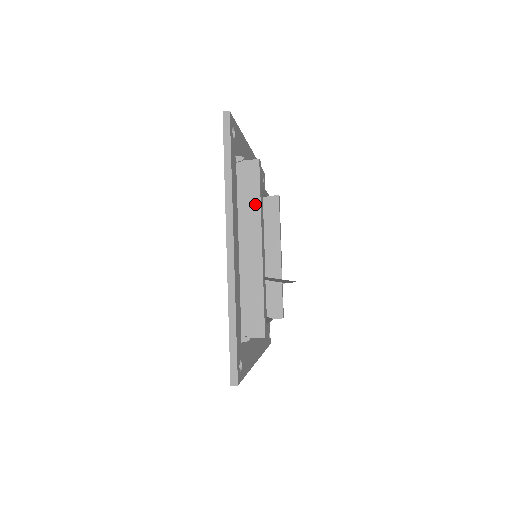
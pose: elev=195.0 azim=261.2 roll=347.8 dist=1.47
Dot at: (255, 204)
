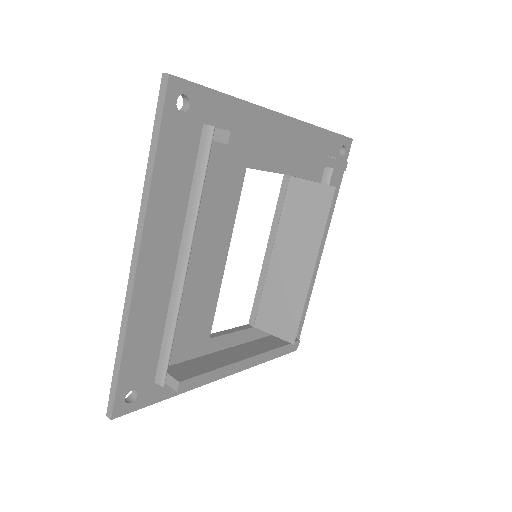
Dot at: occluded
